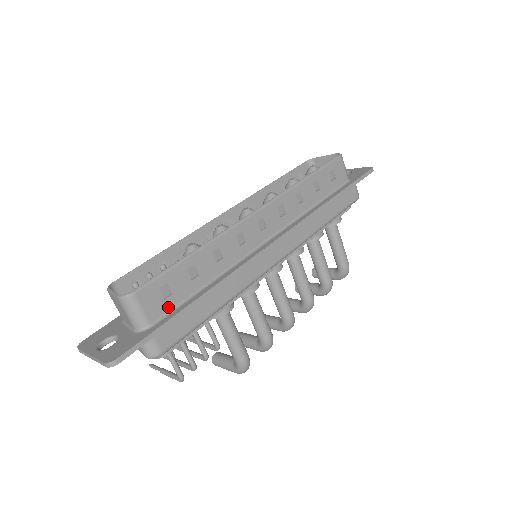
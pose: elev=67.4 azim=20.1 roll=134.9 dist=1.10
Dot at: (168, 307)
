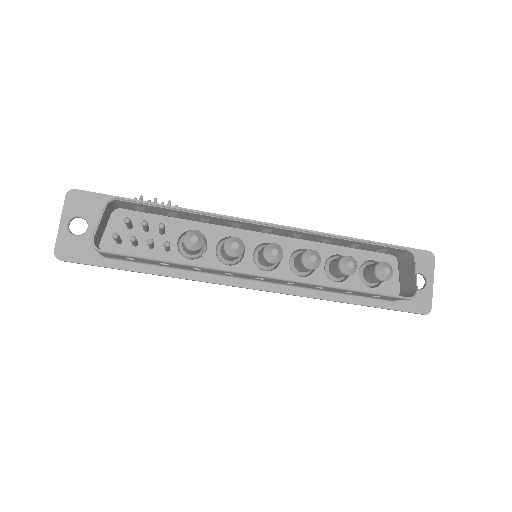
Dot at: (127, 260)
